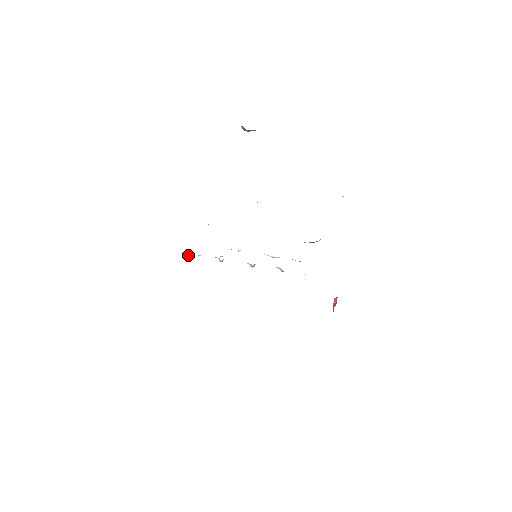
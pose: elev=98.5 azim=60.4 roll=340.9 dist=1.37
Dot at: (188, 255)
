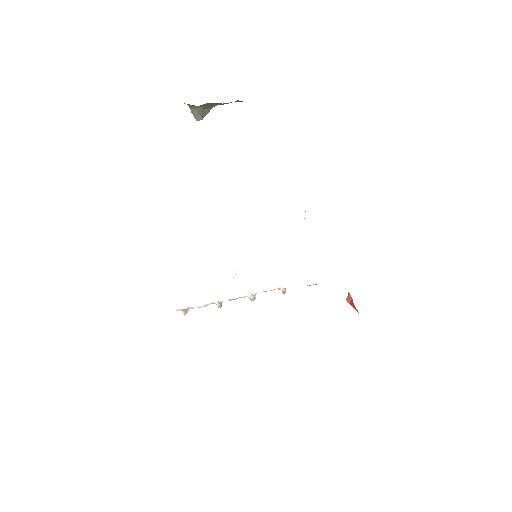
Dot at: (183, 313)
